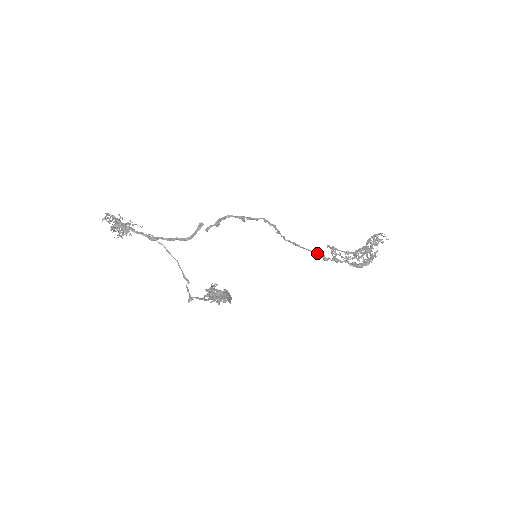
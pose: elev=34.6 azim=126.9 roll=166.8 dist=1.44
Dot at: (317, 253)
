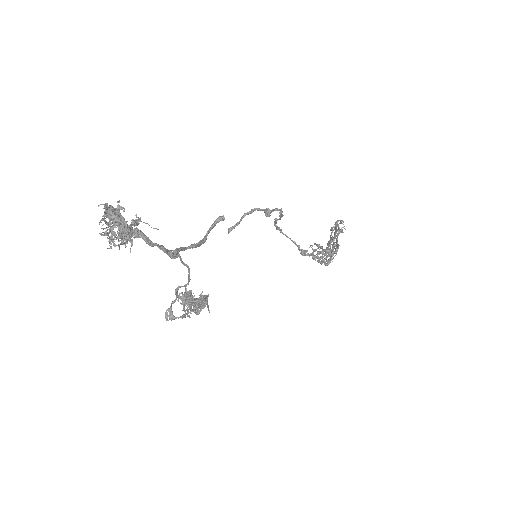
Dot at: (299, 246)
